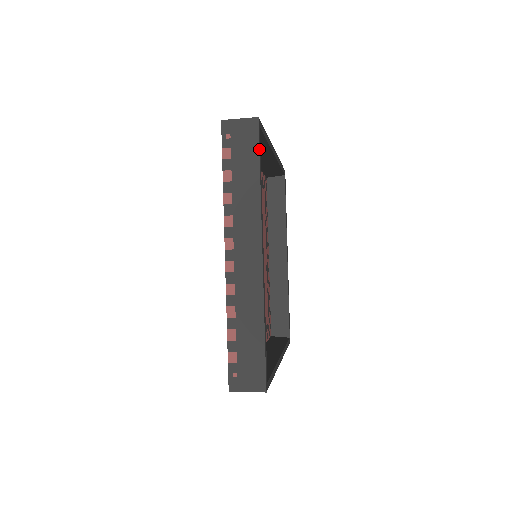
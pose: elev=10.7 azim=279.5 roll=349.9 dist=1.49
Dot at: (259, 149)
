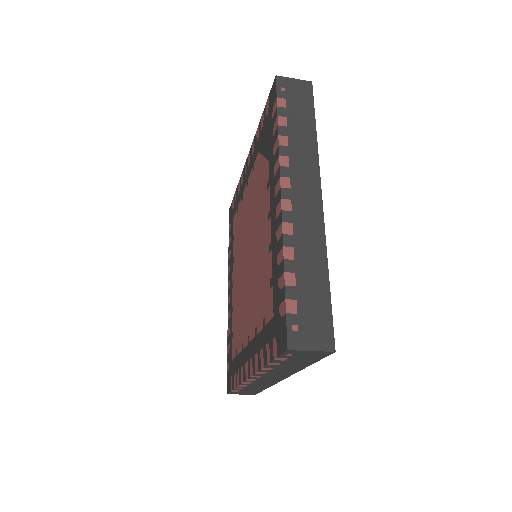
Dot at: occluded
